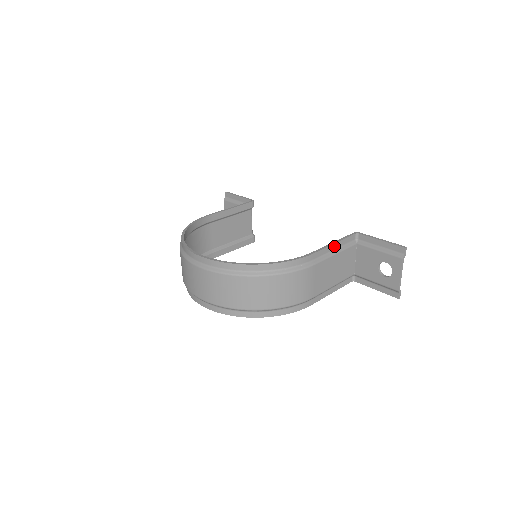
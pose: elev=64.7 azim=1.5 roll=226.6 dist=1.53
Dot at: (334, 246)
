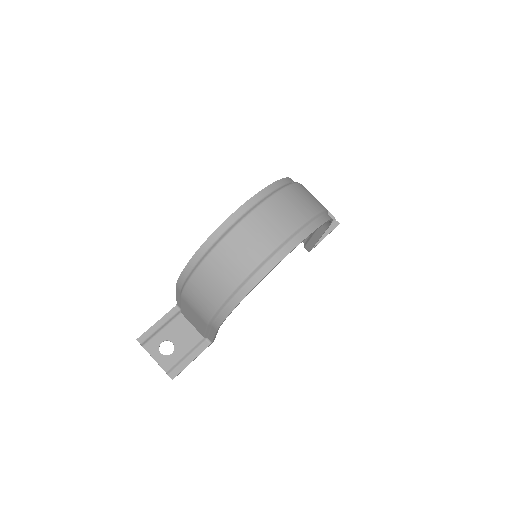
Dot at: occluded
